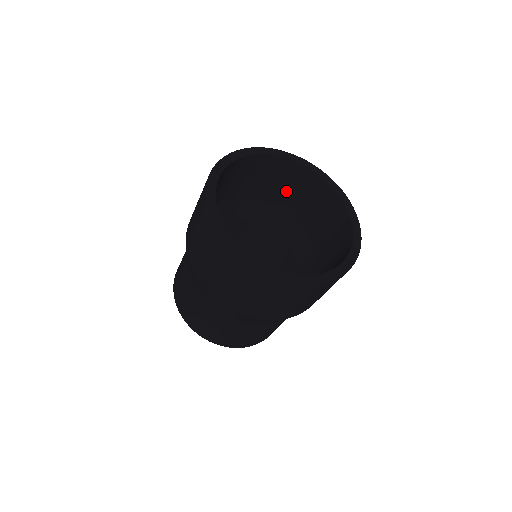
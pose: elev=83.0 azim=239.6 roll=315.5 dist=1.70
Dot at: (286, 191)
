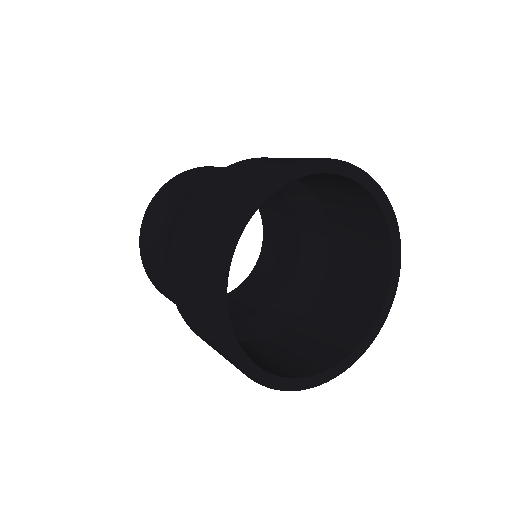
Dot at: (326, 185)
